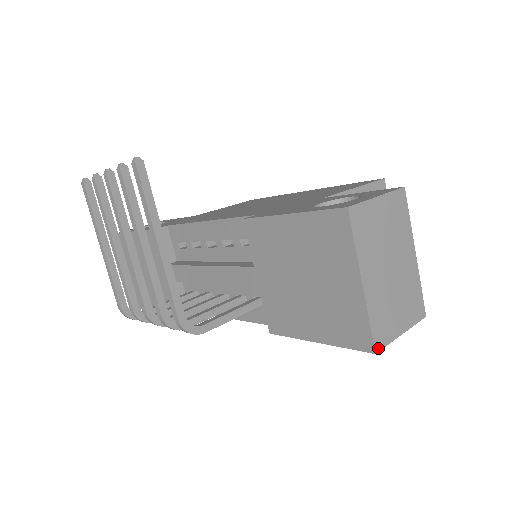
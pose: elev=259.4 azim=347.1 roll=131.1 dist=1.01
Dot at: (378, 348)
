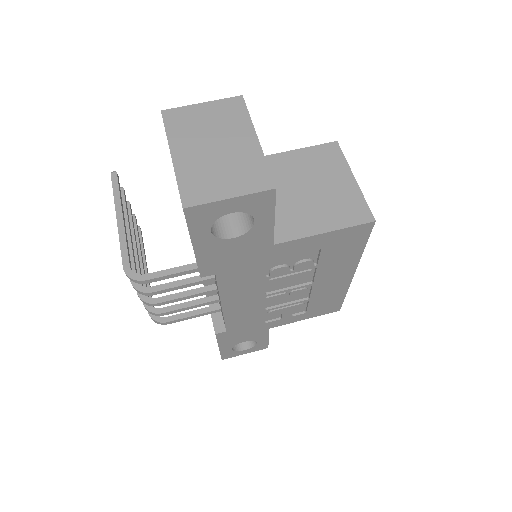
Dot at: (188, 205)
